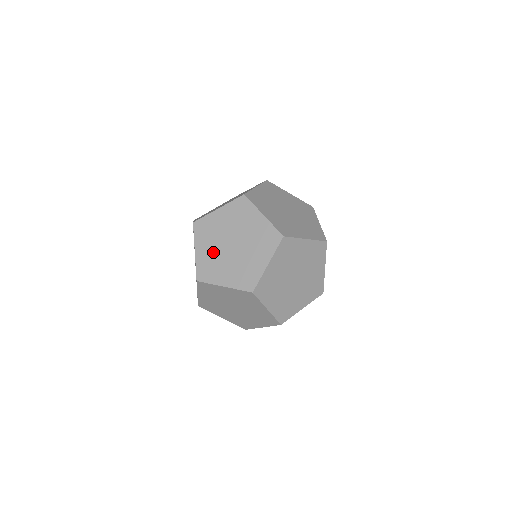
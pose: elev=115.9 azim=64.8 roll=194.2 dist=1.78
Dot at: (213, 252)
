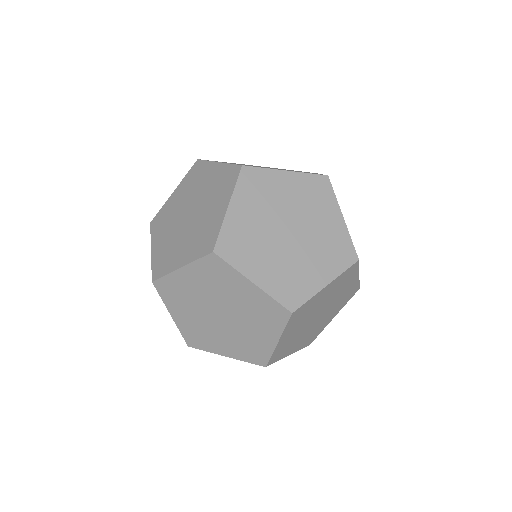
Dot at: (196, 320)
